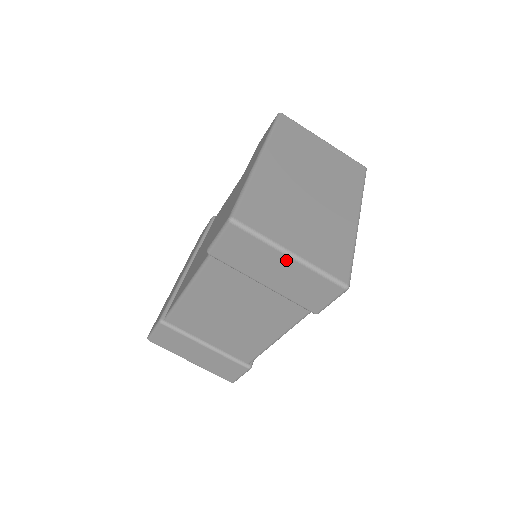
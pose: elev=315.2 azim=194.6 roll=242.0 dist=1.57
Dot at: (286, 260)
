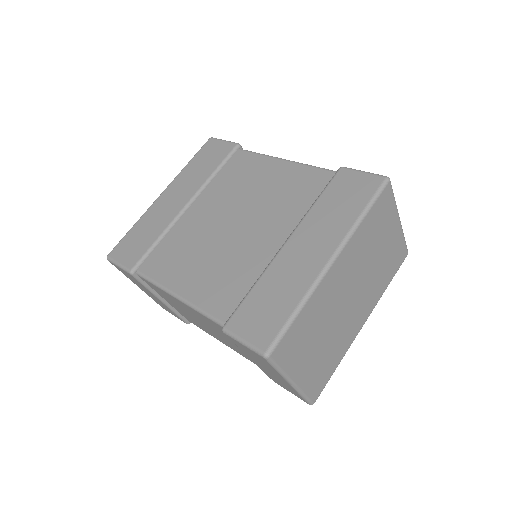
Dot at: (285, 381)
